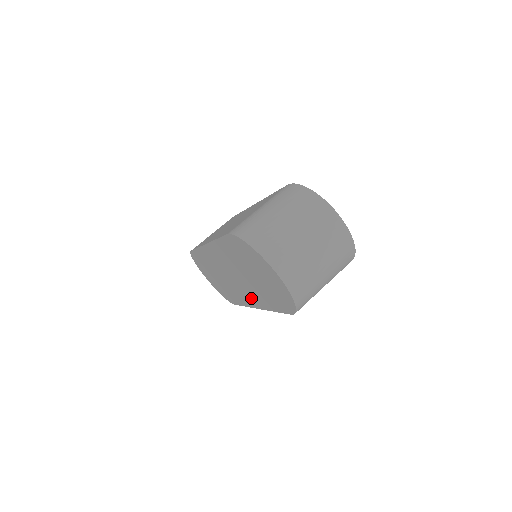
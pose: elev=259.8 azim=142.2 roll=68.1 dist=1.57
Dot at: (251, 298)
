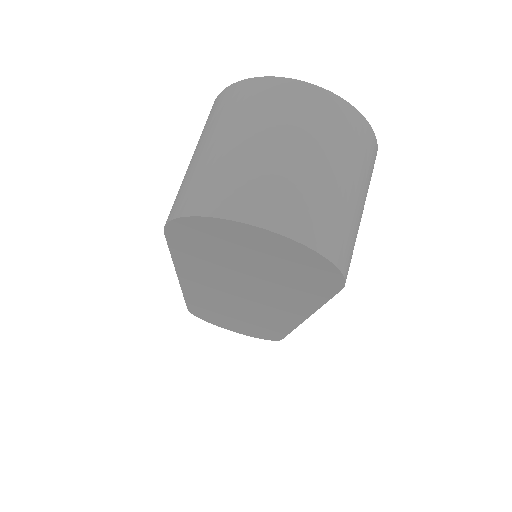
Dot at: (283, 313)
